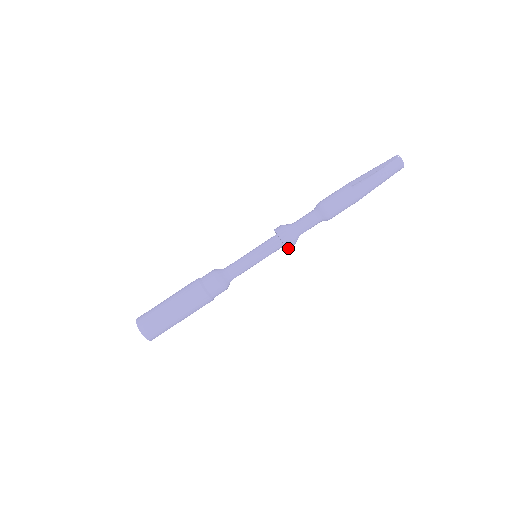
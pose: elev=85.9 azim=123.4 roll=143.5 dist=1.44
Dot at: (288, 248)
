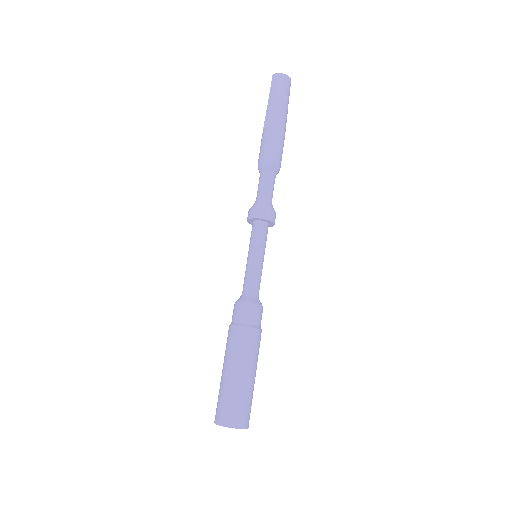
Dot at: (269, 219)
